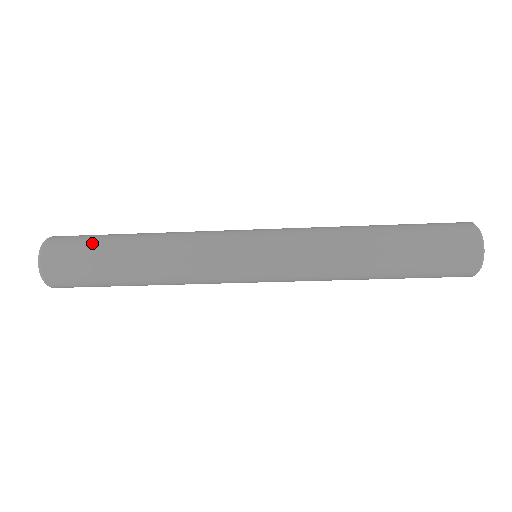
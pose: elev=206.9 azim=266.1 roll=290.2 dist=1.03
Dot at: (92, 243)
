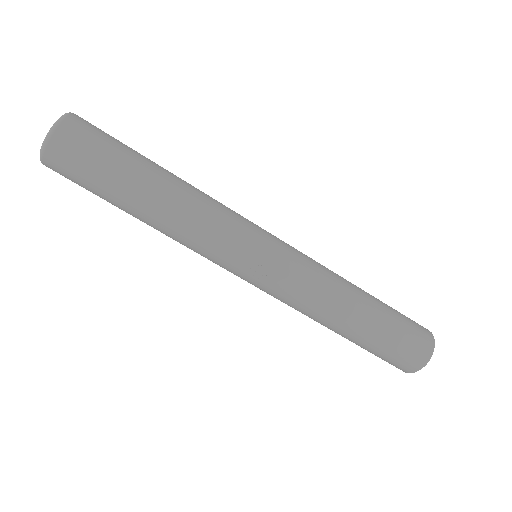
Dot at: occluded
